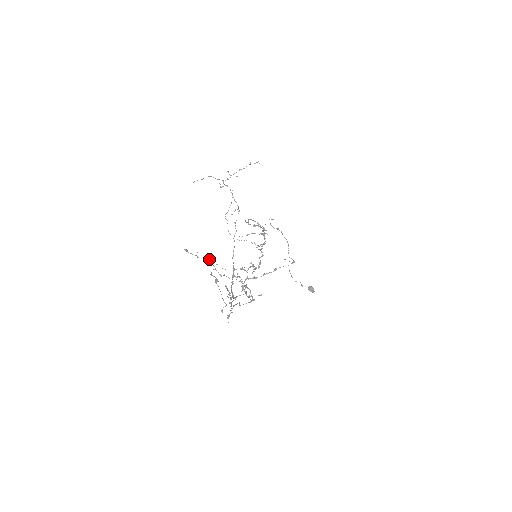
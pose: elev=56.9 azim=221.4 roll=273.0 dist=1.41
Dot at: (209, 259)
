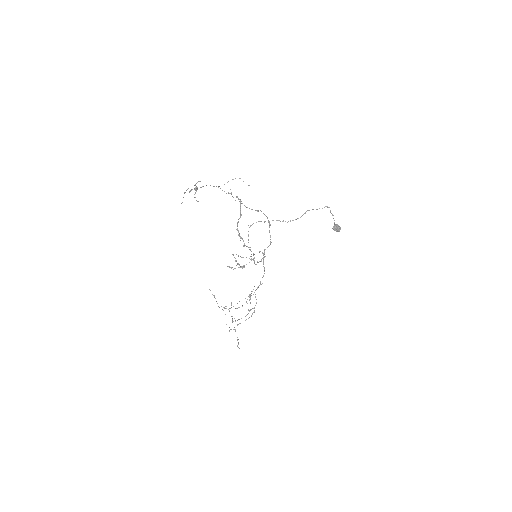
Dot at: occluded
